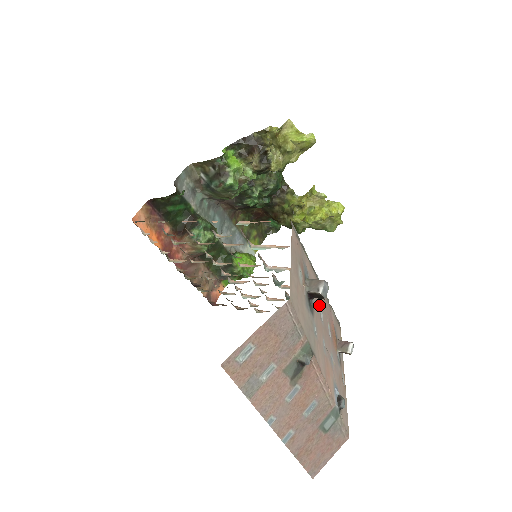
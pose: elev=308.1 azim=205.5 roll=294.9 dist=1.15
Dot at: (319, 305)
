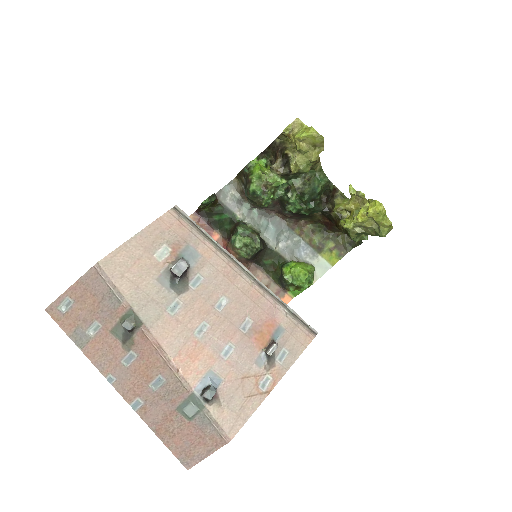
Dot at: (221, 292)
